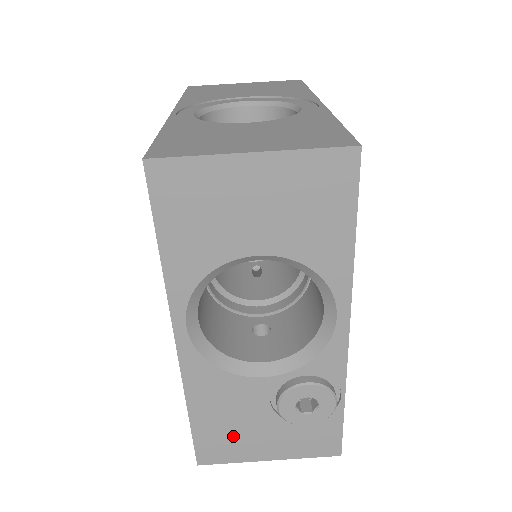
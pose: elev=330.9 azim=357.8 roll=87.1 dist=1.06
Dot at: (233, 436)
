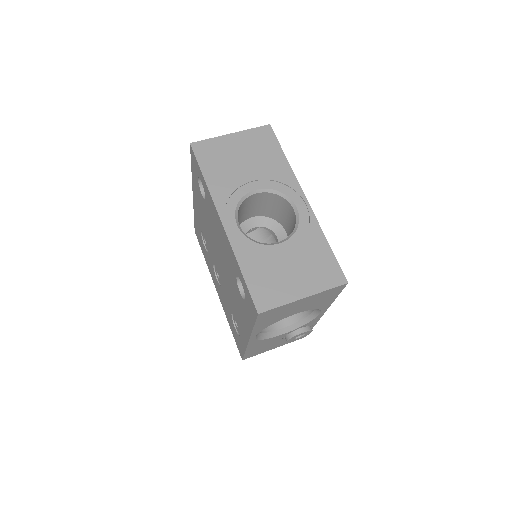
Dot at: (262, 349)
